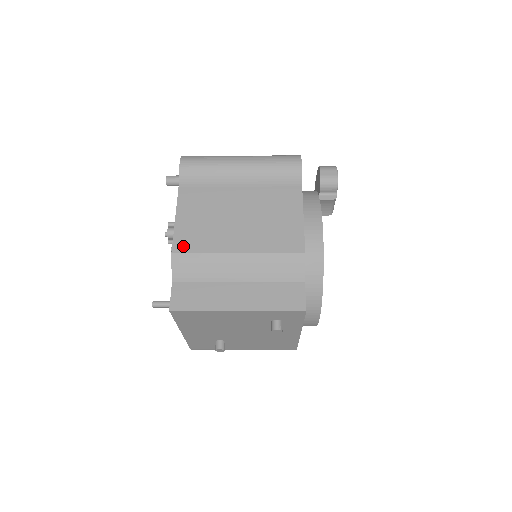
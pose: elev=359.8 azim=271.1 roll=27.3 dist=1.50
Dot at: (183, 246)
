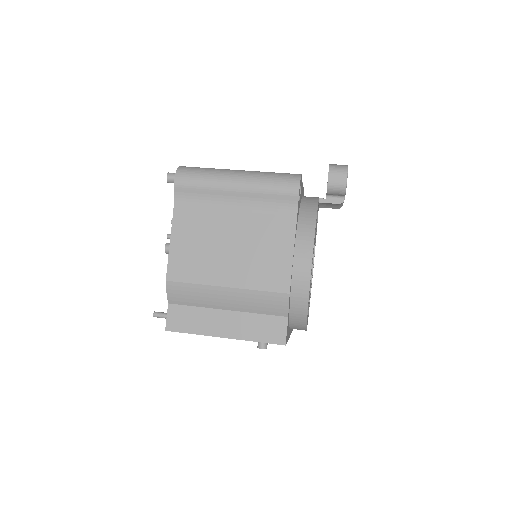
Dot at: (176, 275)
